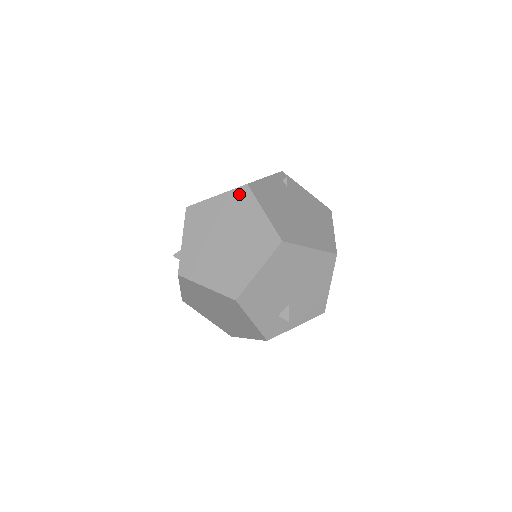
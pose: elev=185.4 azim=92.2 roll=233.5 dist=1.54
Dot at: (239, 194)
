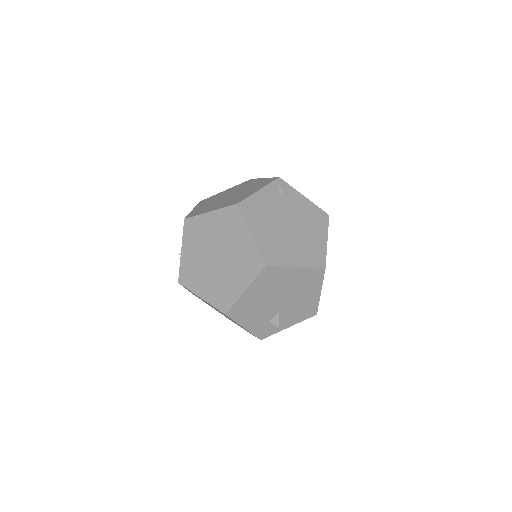
Dot at: (230, 213)
